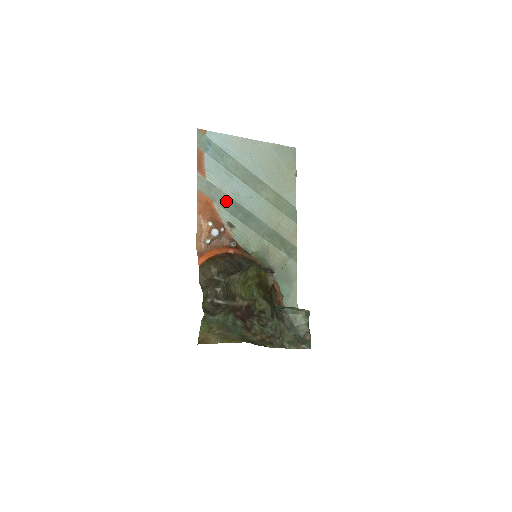
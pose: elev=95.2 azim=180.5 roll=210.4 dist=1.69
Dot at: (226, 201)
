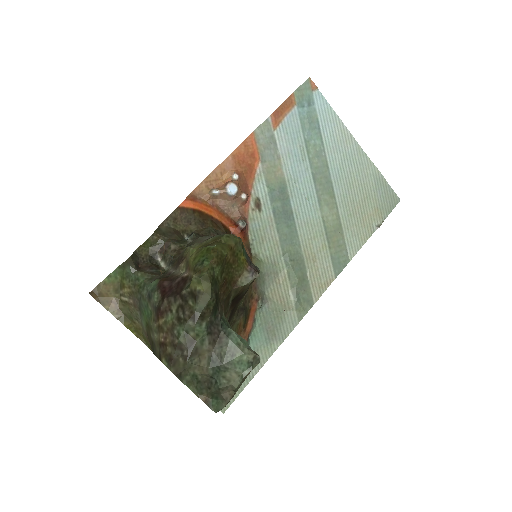
Dot at: (276, 175)
